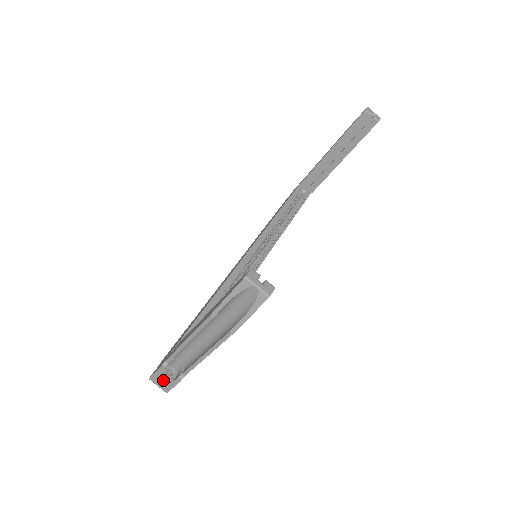
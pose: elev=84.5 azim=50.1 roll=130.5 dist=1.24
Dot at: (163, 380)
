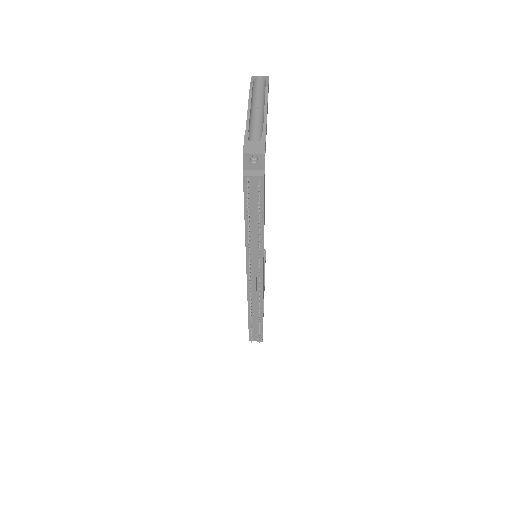
Dot at: (254, 144)
